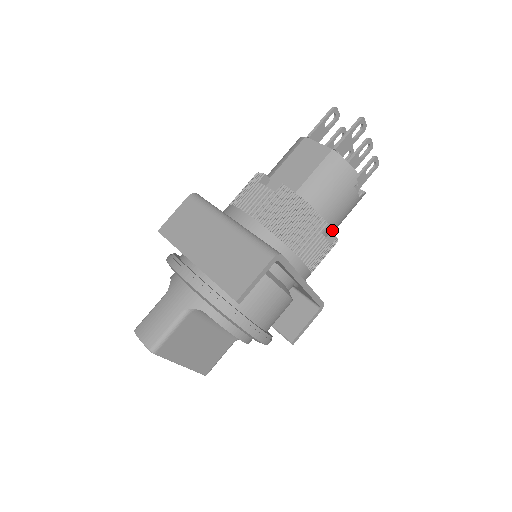
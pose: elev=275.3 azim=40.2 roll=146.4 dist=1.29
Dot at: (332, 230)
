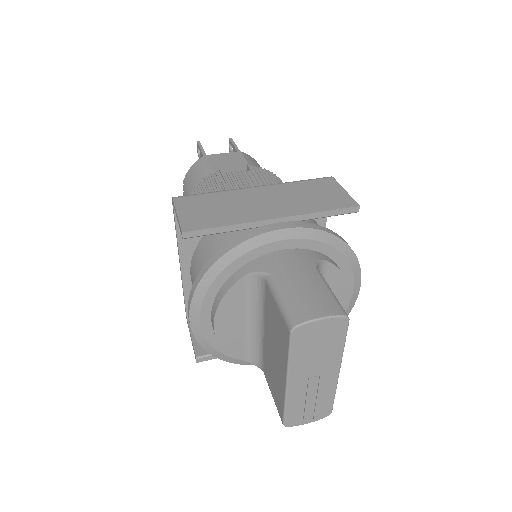
Dot at: occluded
